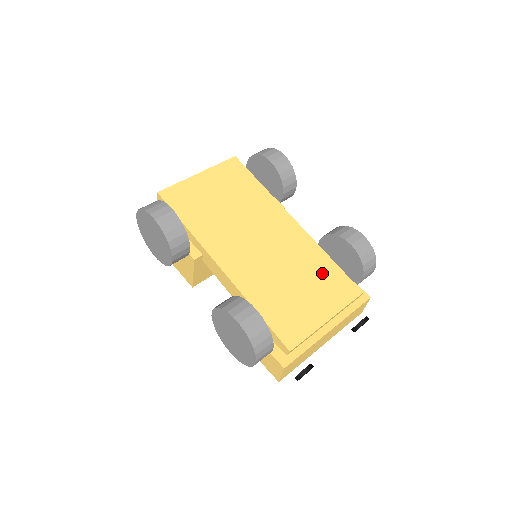
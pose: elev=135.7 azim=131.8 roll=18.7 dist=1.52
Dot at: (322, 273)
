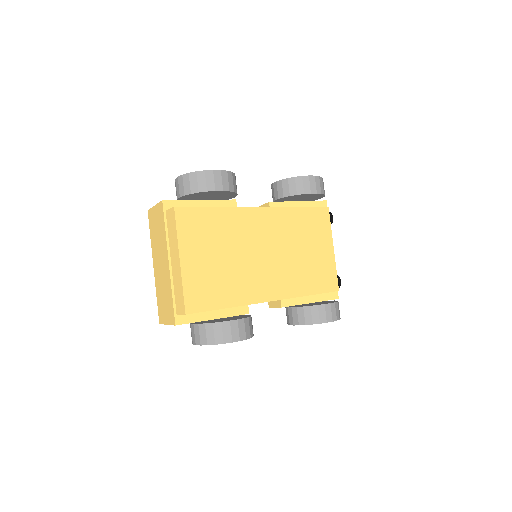
Dot at: (306, 225)
